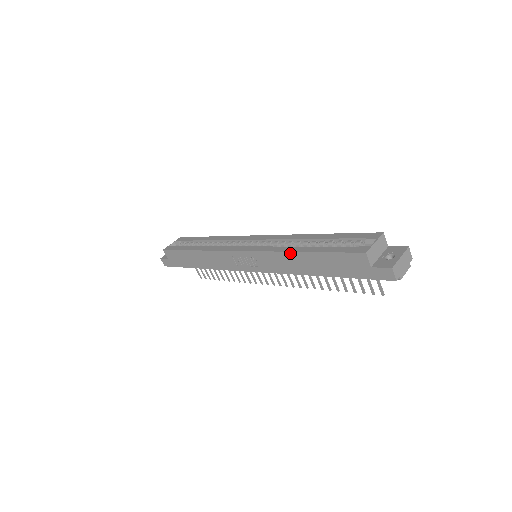
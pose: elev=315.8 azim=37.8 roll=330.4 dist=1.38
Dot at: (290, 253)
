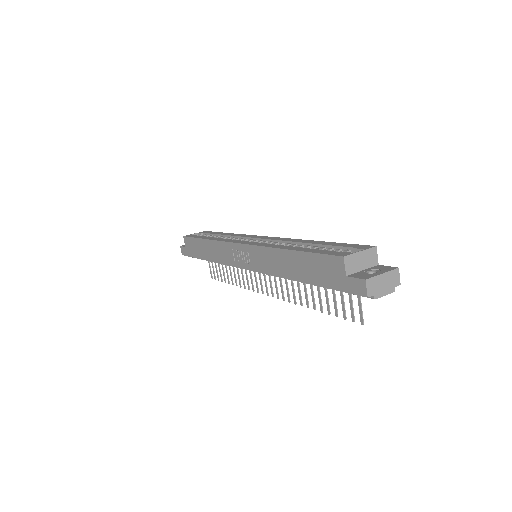
Dot at: (278, 250)
